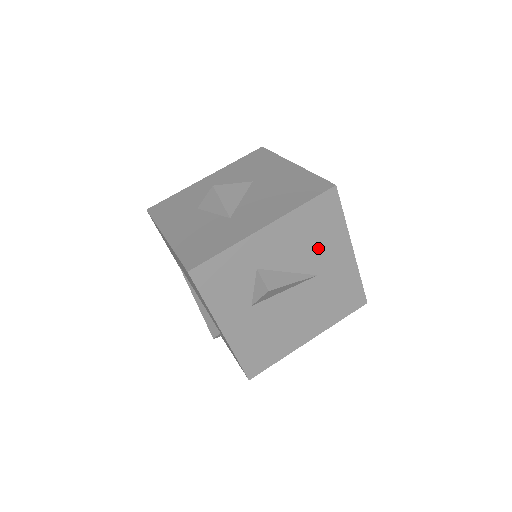
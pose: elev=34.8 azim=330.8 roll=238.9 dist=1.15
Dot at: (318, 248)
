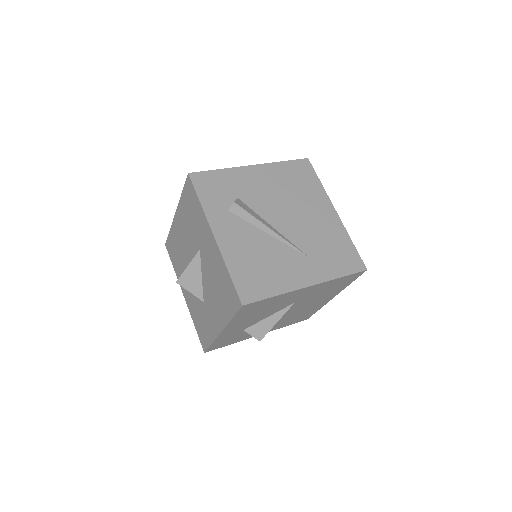
Dot at: (276, 306)
